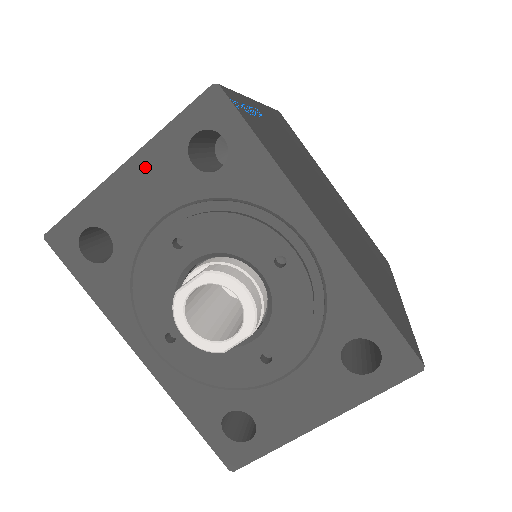
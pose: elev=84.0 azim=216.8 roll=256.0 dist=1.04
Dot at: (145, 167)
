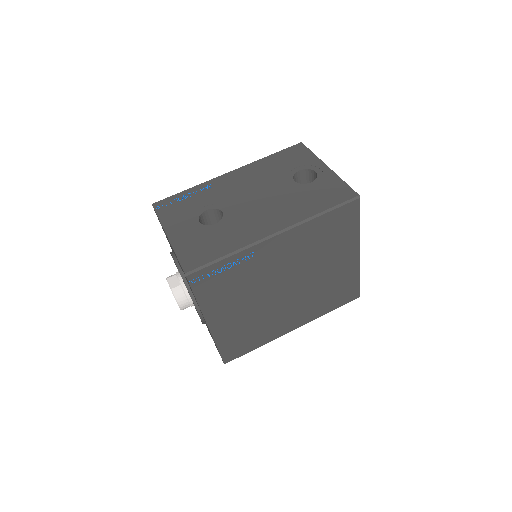
Dot at: occluded
